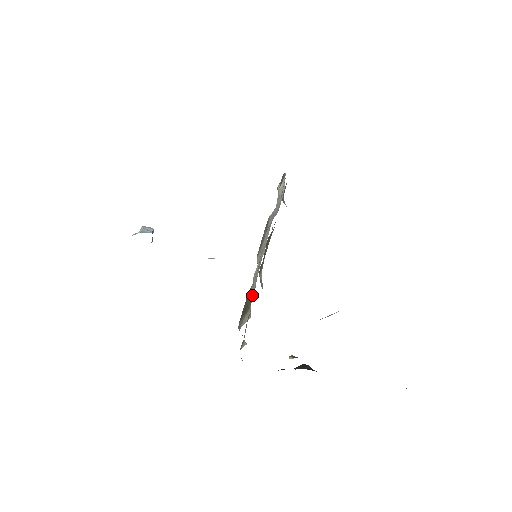
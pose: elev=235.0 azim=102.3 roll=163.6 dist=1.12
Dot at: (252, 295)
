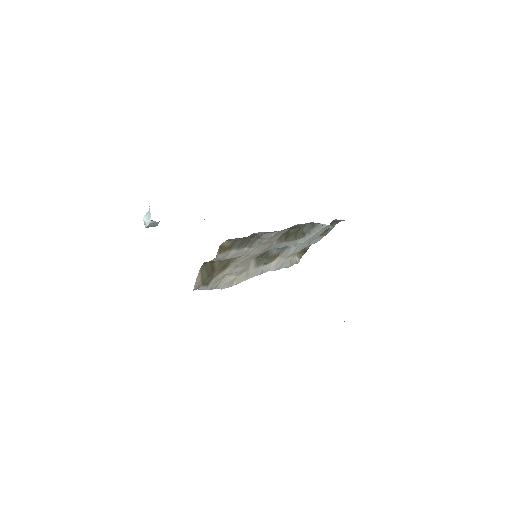
Dot at: (209, 284)
